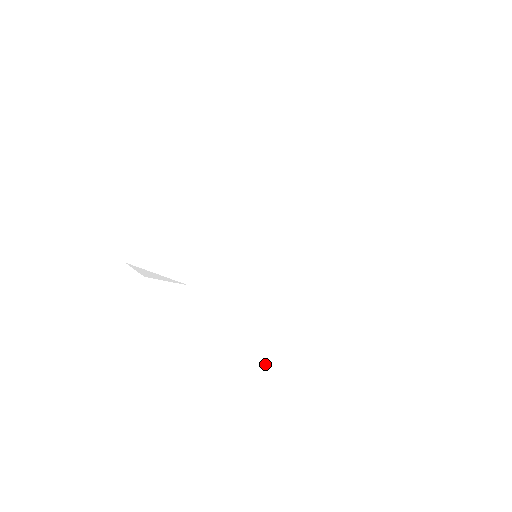
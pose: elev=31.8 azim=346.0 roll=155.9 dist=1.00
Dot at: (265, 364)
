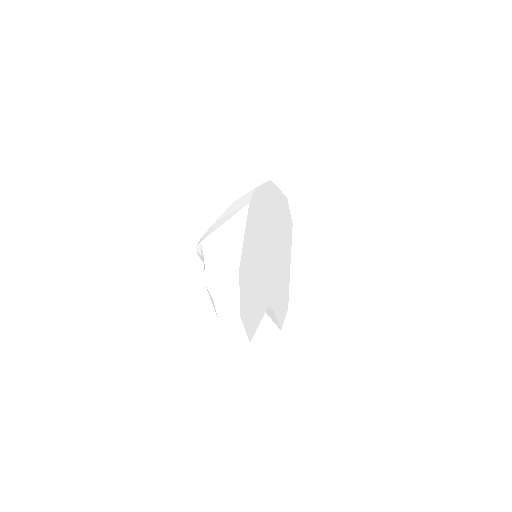
Dot at: (282, 303)
